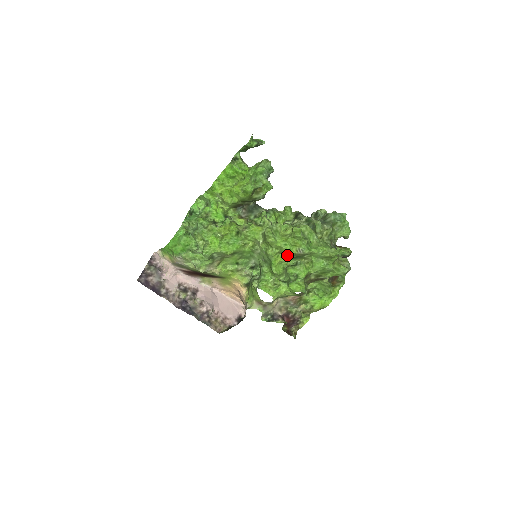
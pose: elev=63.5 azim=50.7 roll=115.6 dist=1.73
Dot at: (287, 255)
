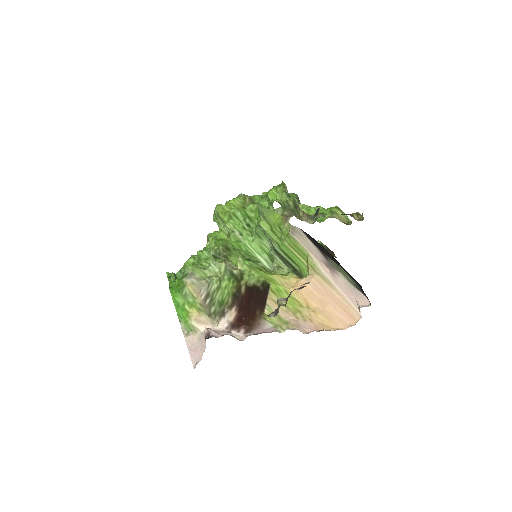
Dot at: (245, 208)
